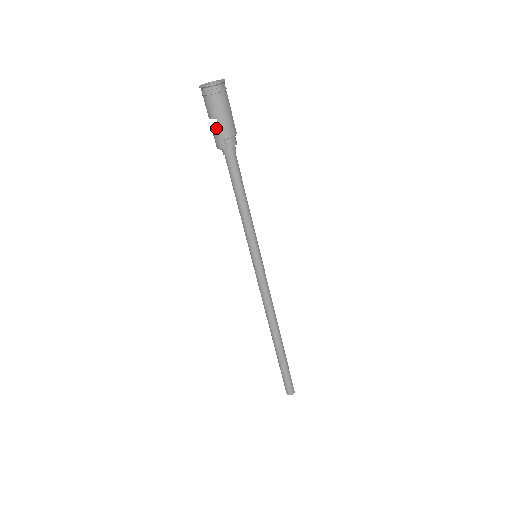
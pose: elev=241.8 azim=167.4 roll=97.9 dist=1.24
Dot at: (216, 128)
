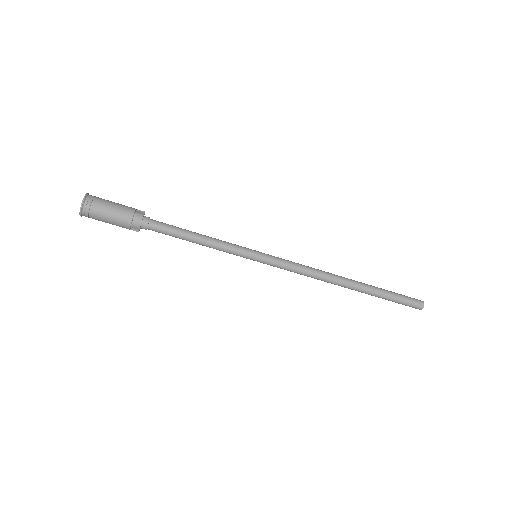
Dot at: occluded
